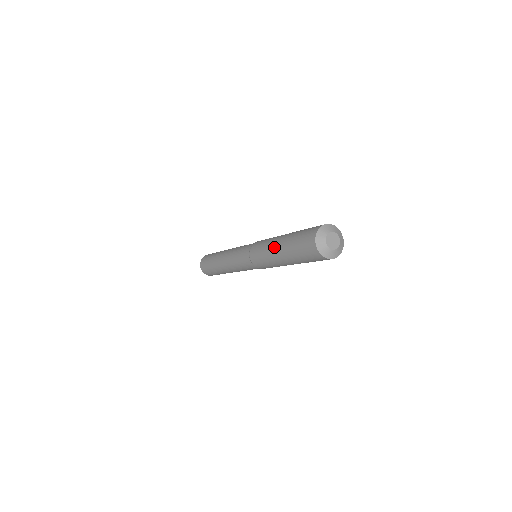
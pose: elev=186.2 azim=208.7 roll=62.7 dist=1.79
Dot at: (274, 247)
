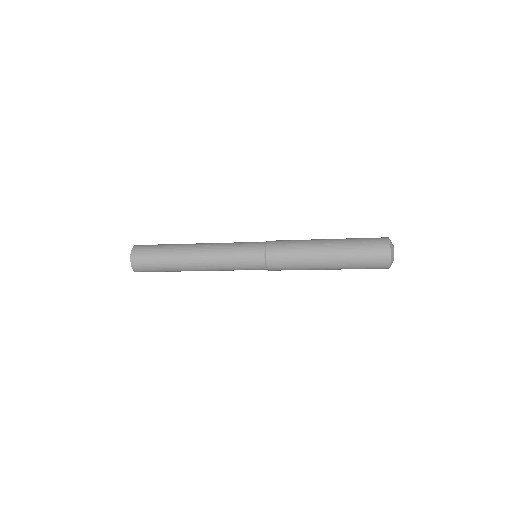
Dot at: (319, 243)
